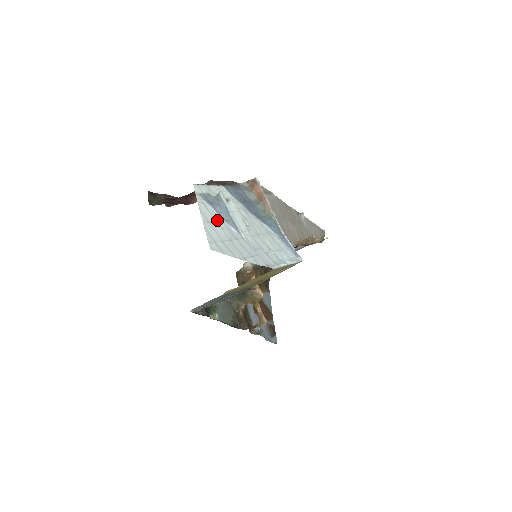
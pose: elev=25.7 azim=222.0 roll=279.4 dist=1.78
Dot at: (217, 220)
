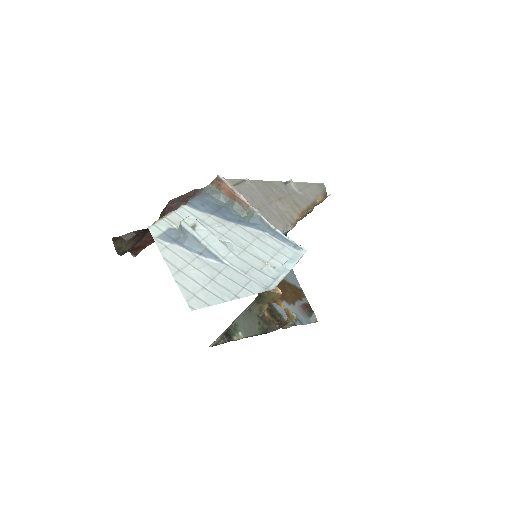
Dot at: (189, 260)
